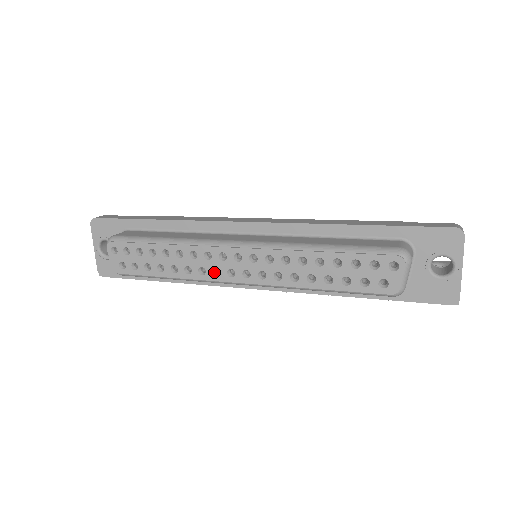
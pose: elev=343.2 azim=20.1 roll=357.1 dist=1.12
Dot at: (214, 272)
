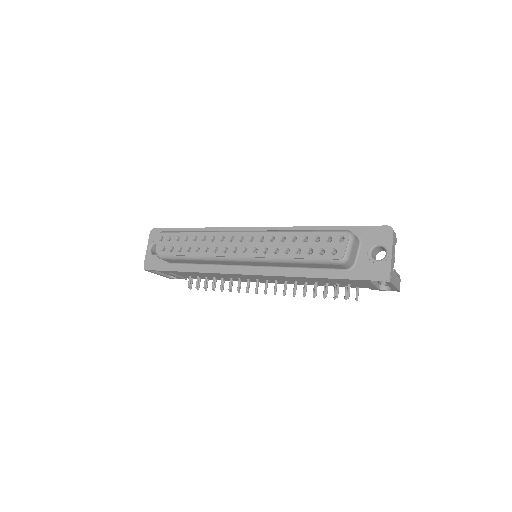
Dot at: (224, 251)
